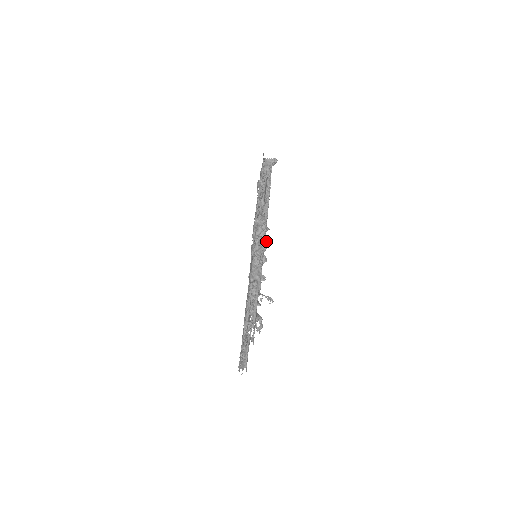
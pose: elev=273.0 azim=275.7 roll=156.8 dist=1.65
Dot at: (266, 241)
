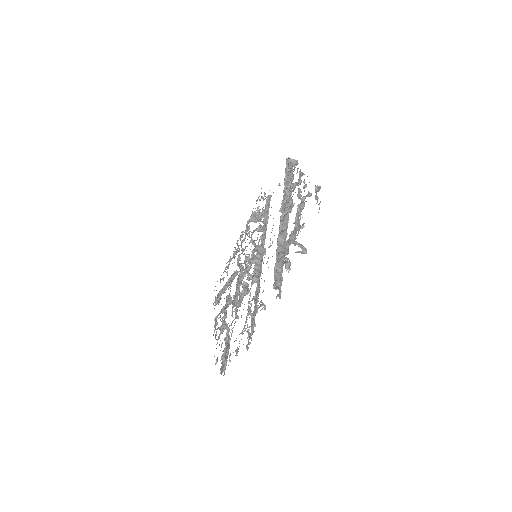
Dot at: (305, 250)
